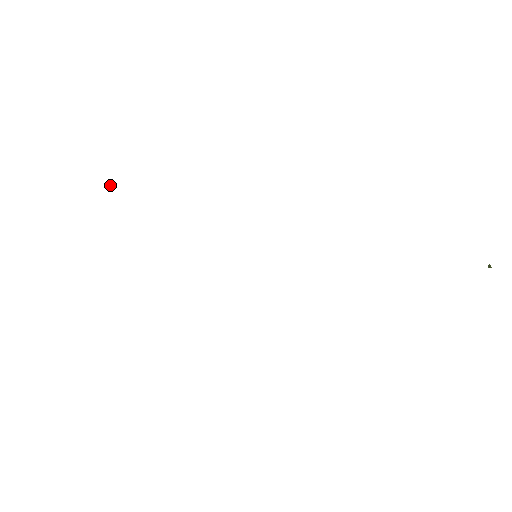
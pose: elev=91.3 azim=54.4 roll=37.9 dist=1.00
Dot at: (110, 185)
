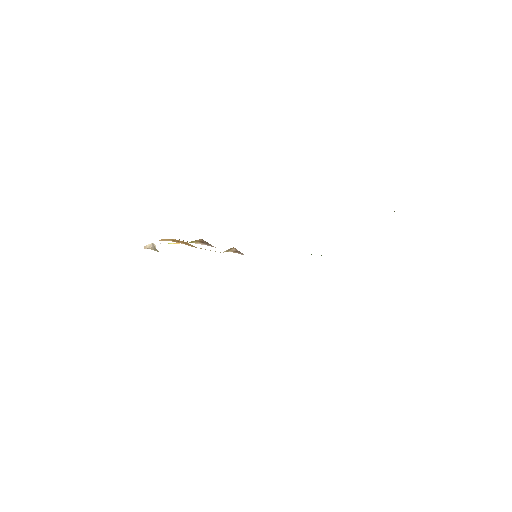
Dot at: (153, 246)
